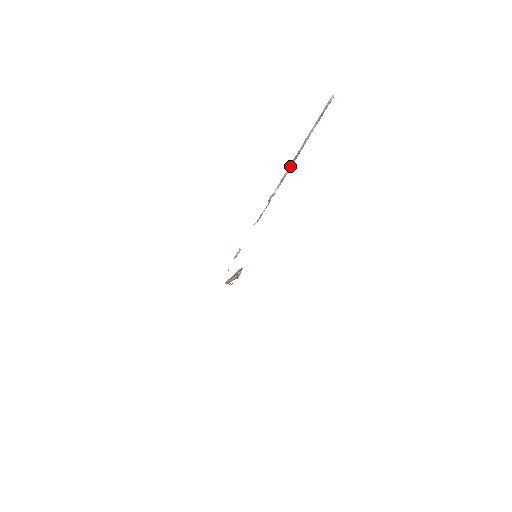
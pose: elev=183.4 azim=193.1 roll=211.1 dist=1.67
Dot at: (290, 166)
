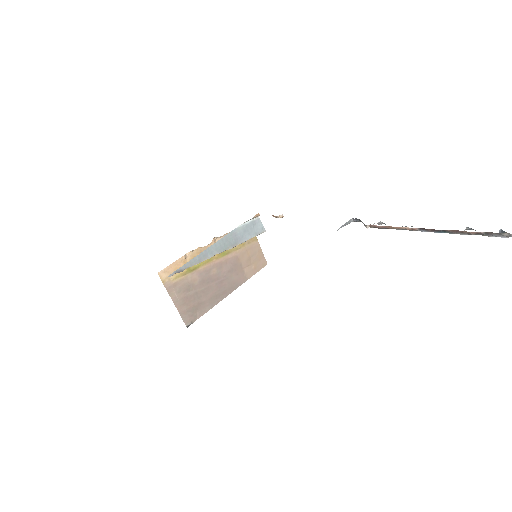
Dot at: (417, 229)
